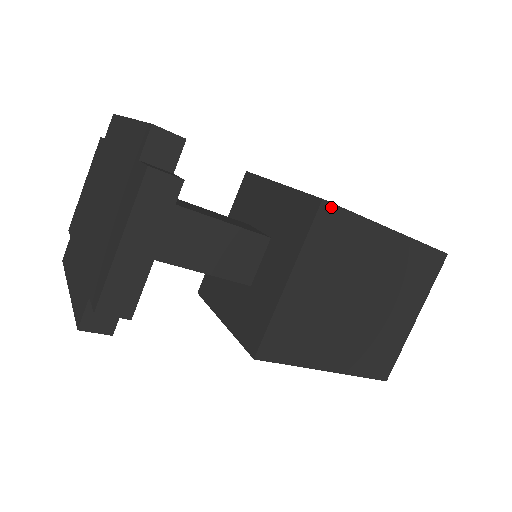
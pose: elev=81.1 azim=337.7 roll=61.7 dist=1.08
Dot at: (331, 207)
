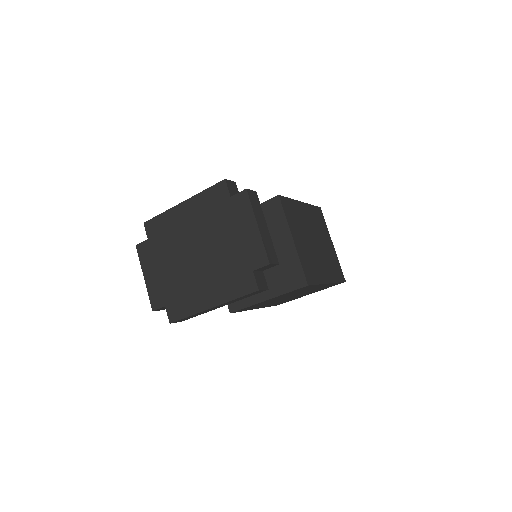
Dot at: (282, 198)
